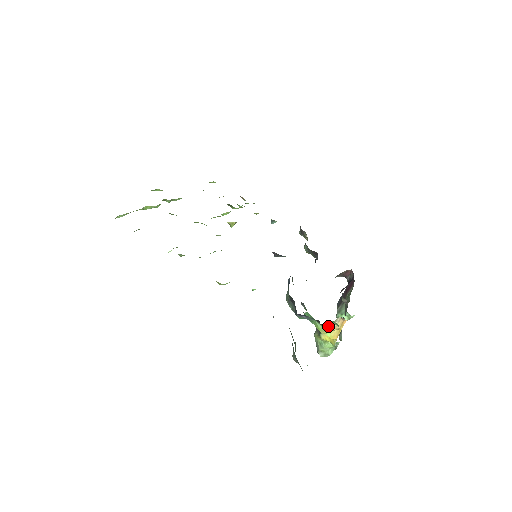
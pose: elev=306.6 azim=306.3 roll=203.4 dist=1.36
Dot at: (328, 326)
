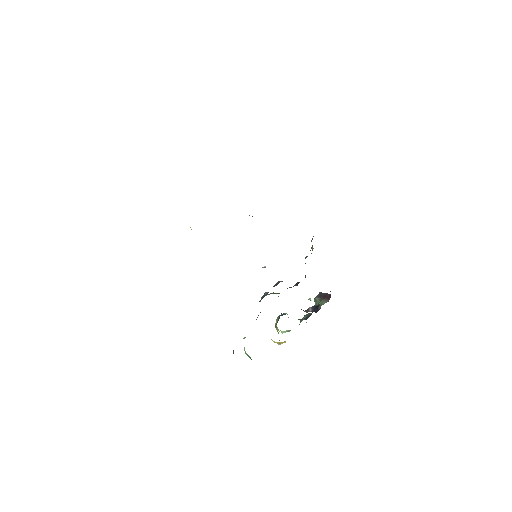
Dot at: occluded
